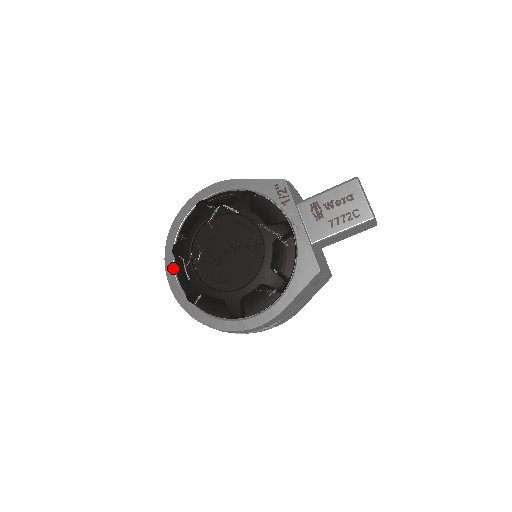
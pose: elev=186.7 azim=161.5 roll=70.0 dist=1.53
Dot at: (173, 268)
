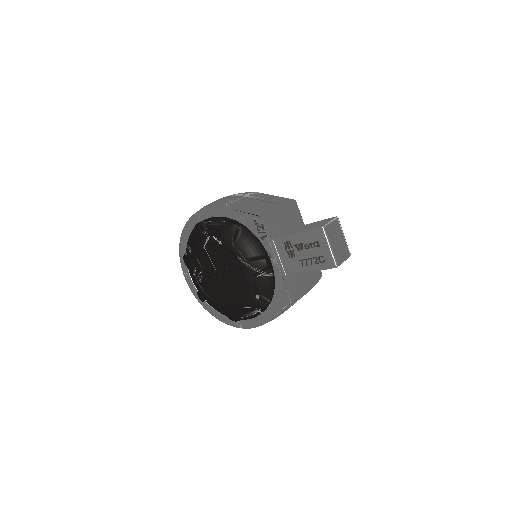
Dot at: (187, 270)
